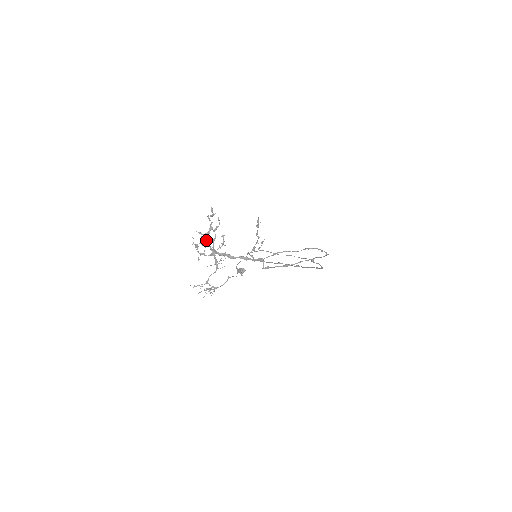
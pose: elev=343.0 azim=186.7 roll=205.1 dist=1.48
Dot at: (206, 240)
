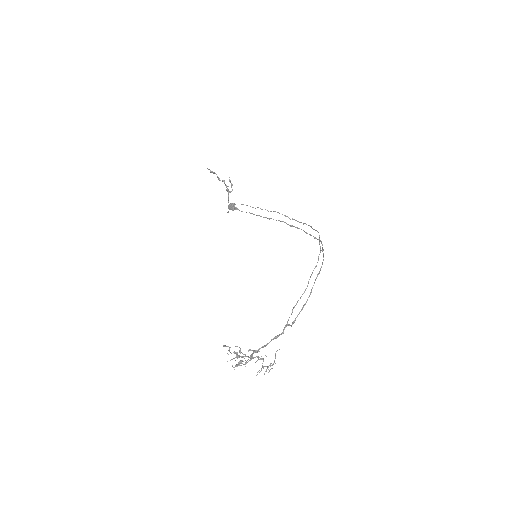
Dot at: (241, 362)
